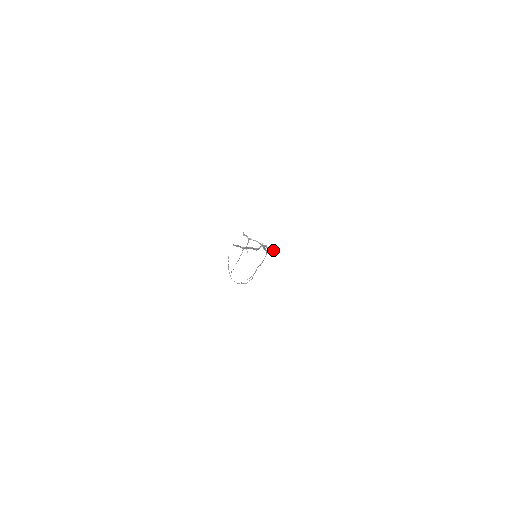
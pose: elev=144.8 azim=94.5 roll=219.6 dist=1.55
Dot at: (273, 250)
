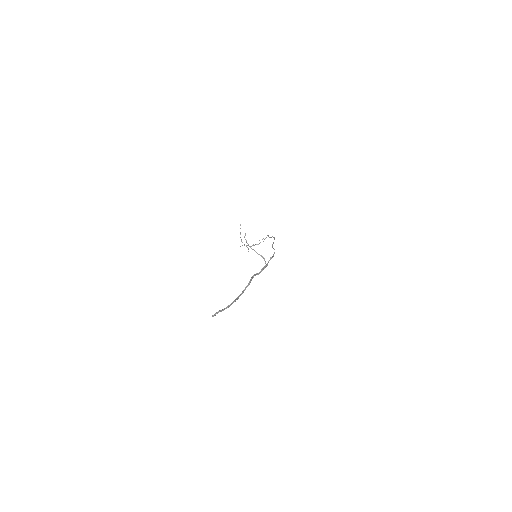
Dot at: (269, 260)
